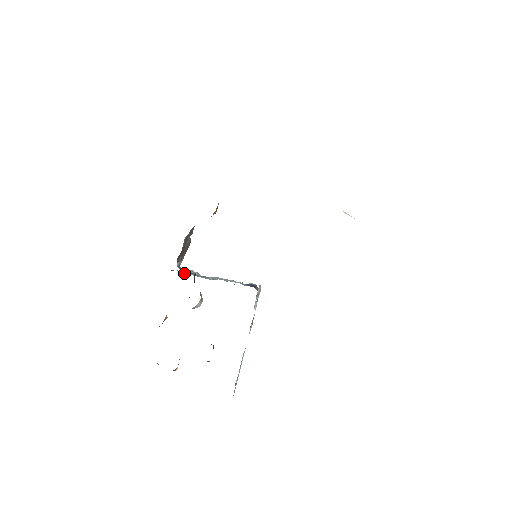
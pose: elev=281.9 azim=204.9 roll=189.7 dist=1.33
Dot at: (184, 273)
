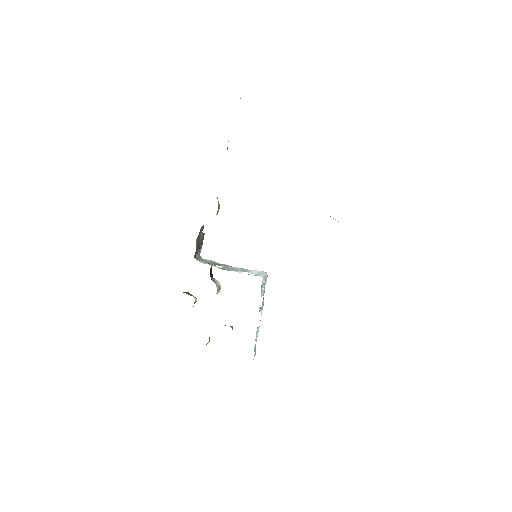
Dot at: occluded
